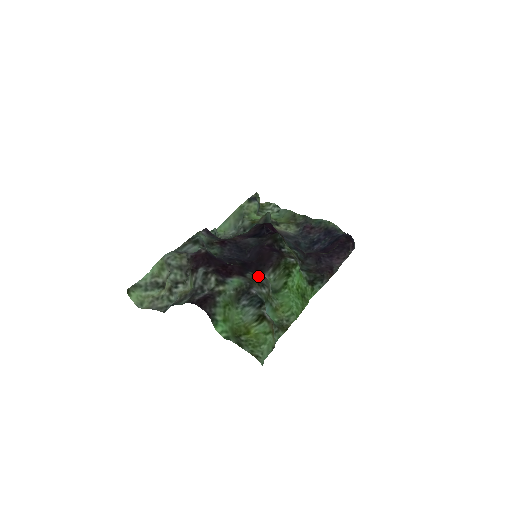
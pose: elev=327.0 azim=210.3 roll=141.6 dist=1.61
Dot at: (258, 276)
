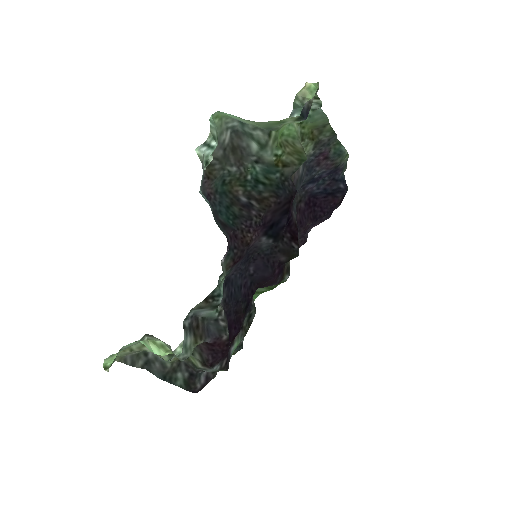
Dot at: (252, 315)
